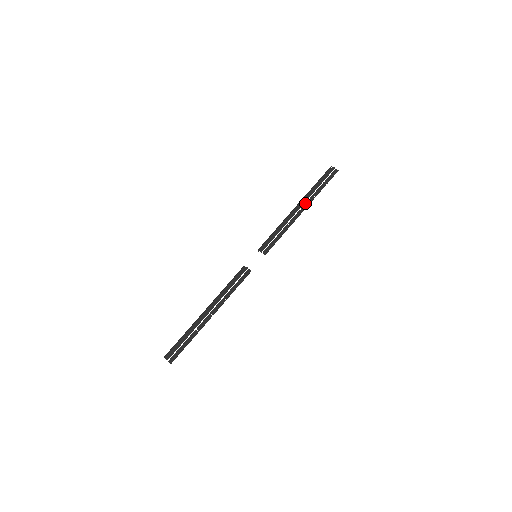
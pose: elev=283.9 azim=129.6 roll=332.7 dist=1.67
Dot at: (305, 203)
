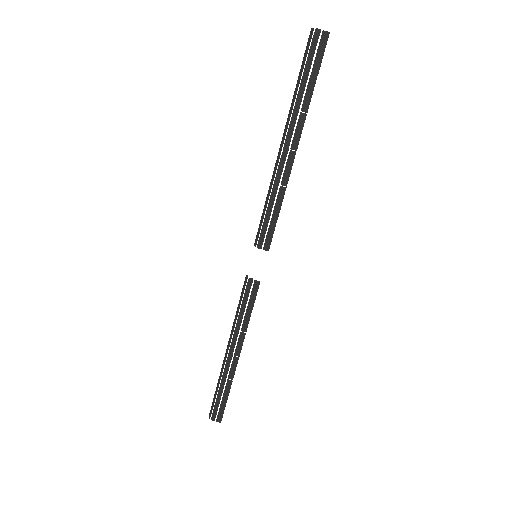
Dot at: occluded
